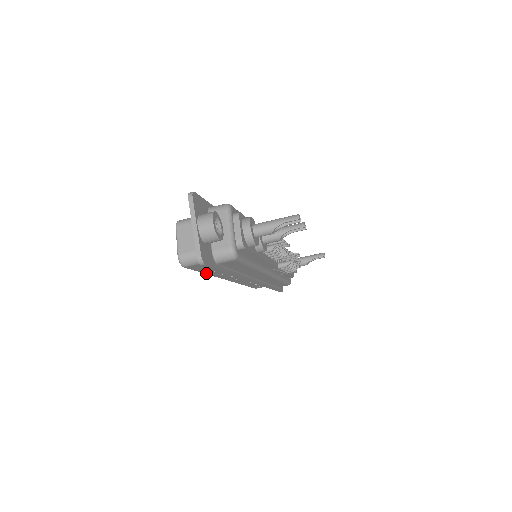
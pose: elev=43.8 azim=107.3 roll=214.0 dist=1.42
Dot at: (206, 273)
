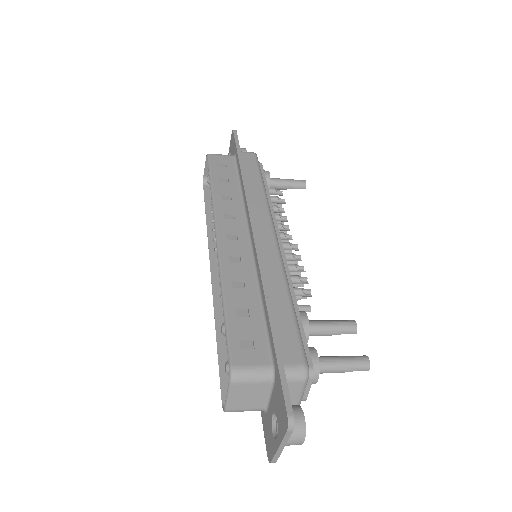
Dot at: (220, 343)
